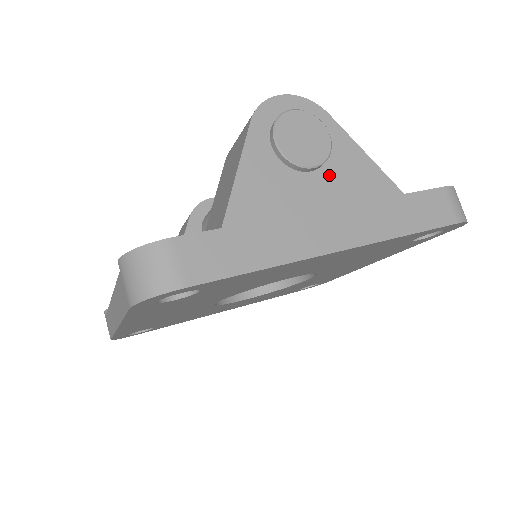
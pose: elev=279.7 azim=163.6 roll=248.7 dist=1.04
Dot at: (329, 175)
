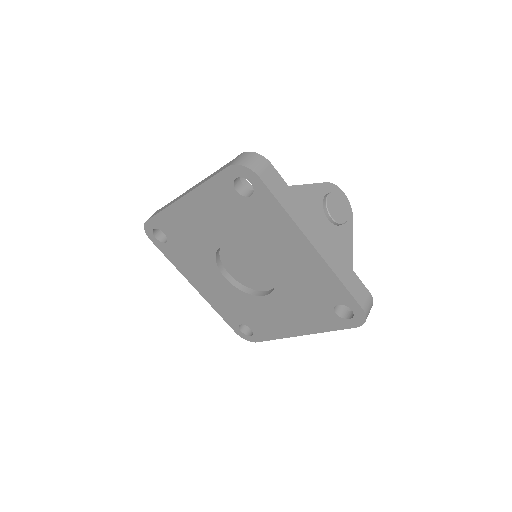
Dot at: (333, 230)
